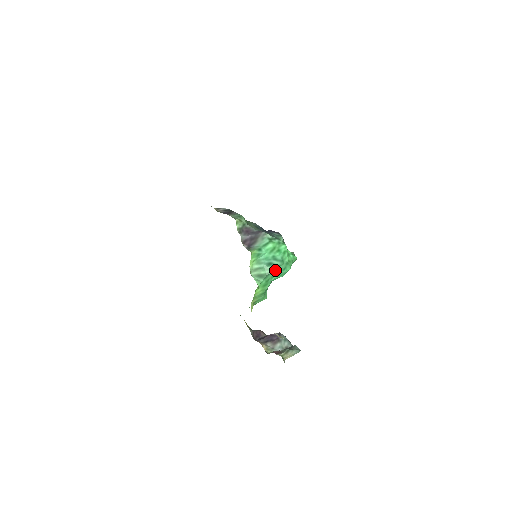
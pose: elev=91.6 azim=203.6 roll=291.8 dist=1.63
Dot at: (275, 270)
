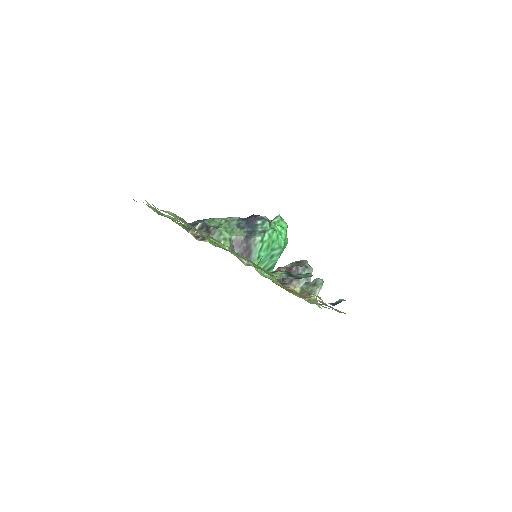
Dot at: occluded
